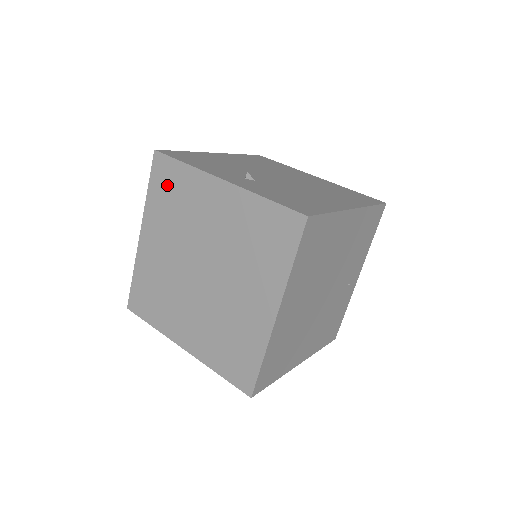
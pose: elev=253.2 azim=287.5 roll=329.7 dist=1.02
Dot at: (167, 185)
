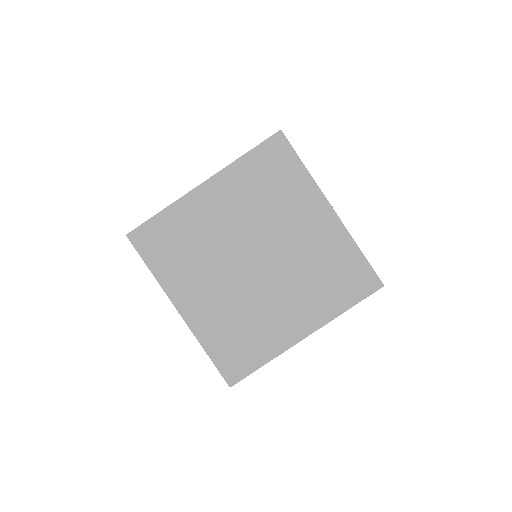
Dot at: (272, 168)
